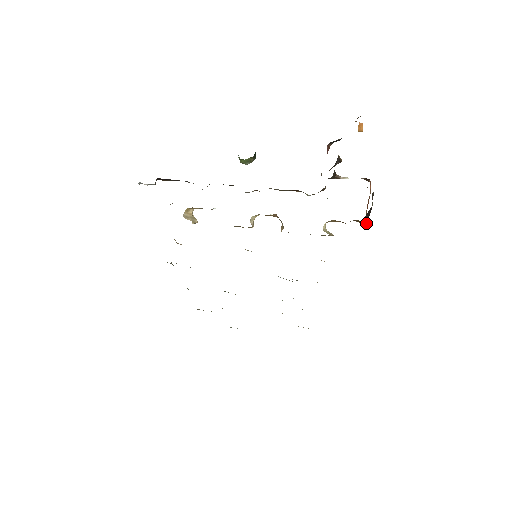
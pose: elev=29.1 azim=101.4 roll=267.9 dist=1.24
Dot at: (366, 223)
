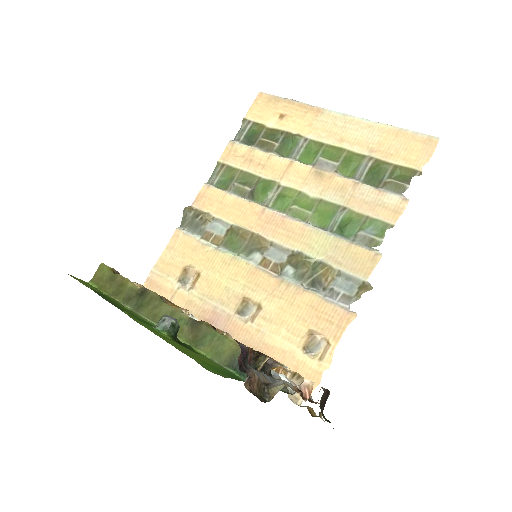
Dot at: (328, 396)
